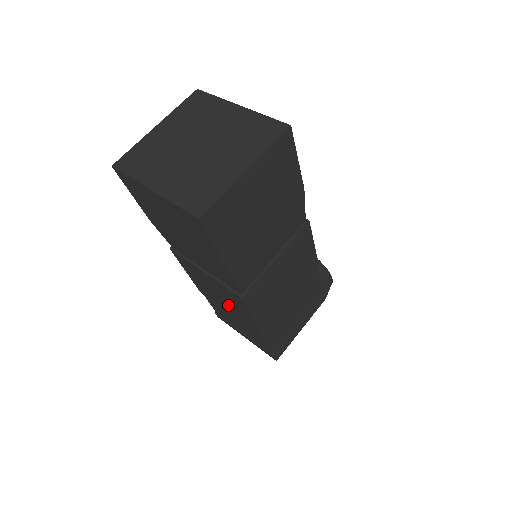
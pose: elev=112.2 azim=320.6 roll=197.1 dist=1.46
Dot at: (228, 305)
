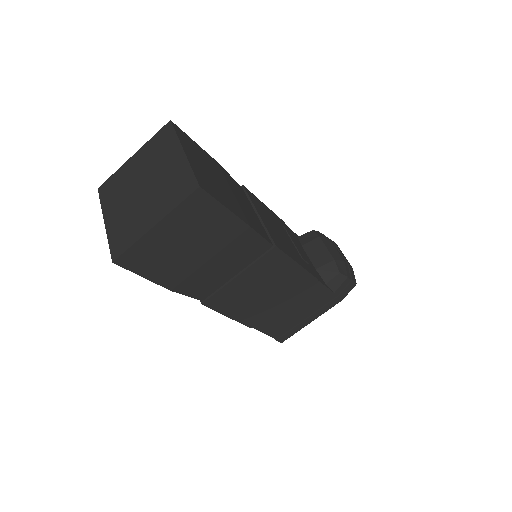
Dot at: occluded
